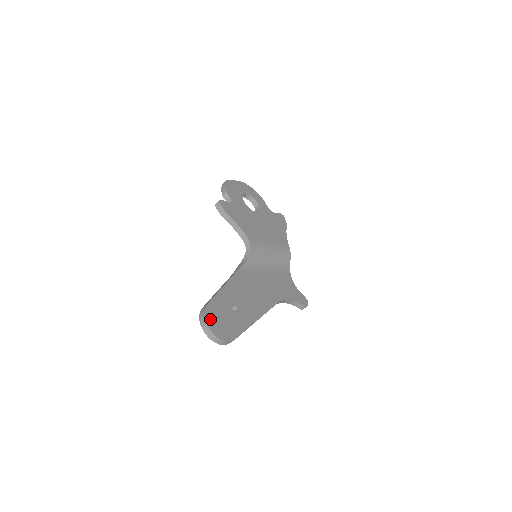
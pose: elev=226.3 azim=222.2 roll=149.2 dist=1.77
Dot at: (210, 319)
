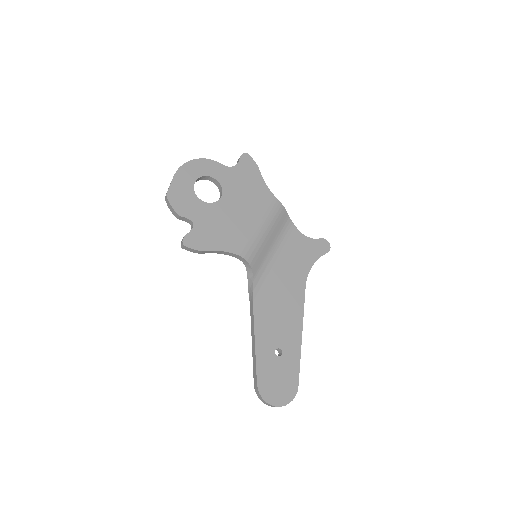
Dot at: (269, 396)
